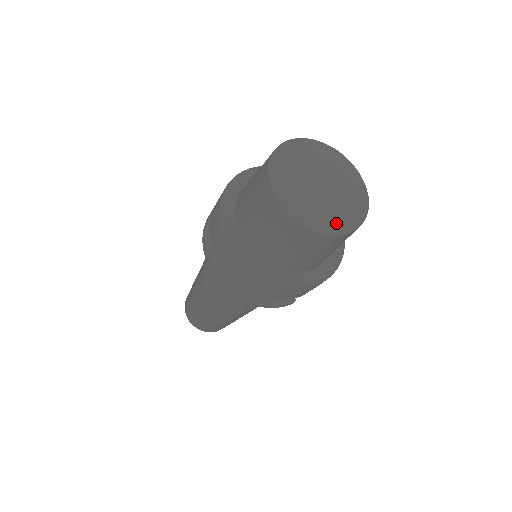
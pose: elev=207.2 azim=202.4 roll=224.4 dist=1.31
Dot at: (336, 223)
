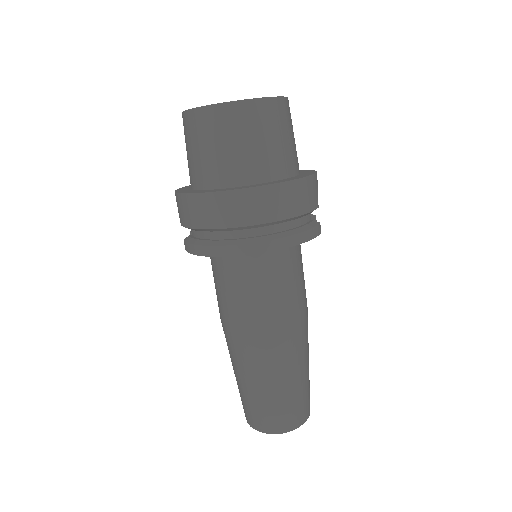
Dot at: occluded
